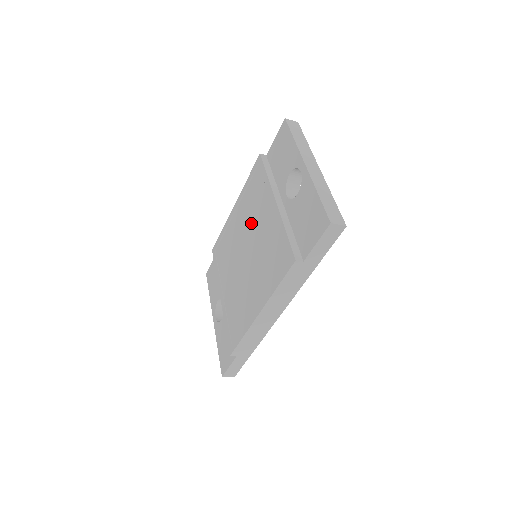
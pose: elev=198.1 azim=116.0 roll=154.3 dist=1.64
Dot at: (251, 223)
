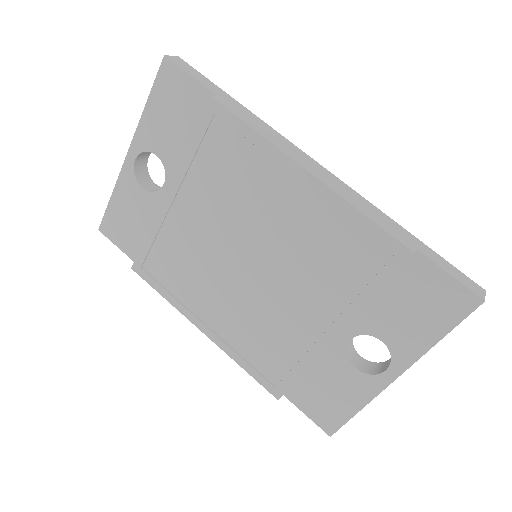
Dot at: (293, 264)
